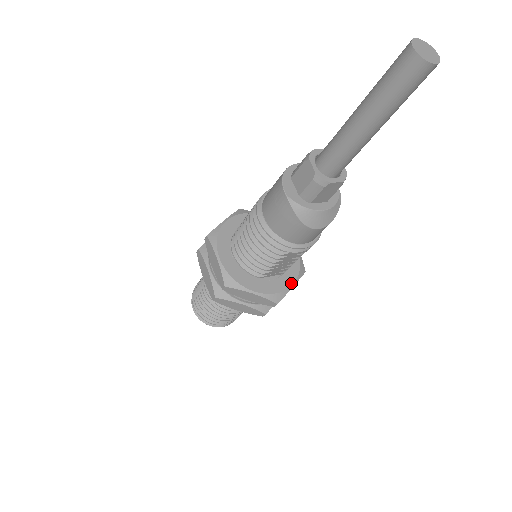
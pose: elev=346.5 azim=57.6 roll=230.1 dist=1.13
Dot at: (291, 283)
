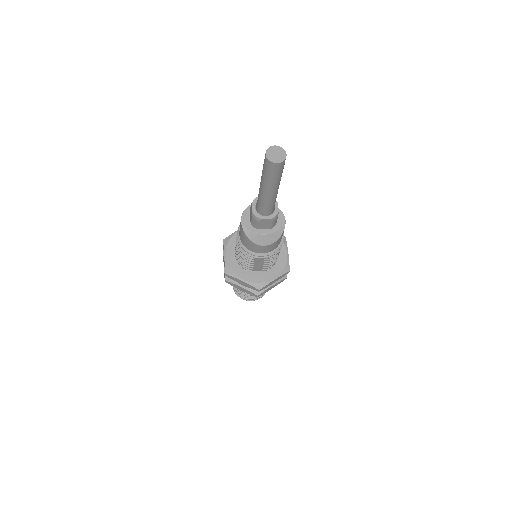
Dot at: (273, 277)
